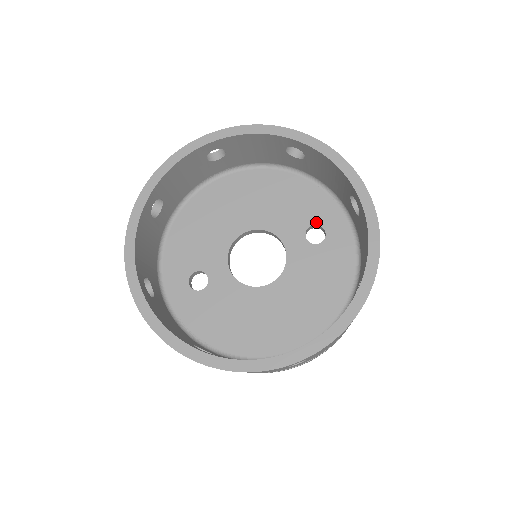
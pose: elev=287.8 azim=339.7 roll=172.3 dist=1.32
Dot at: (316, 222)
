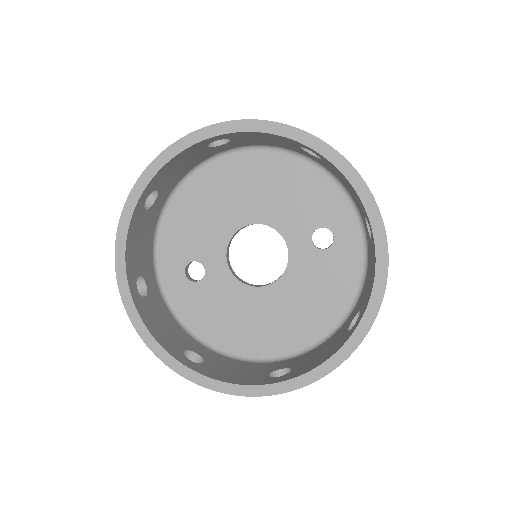
Dot at: (325, 224)
